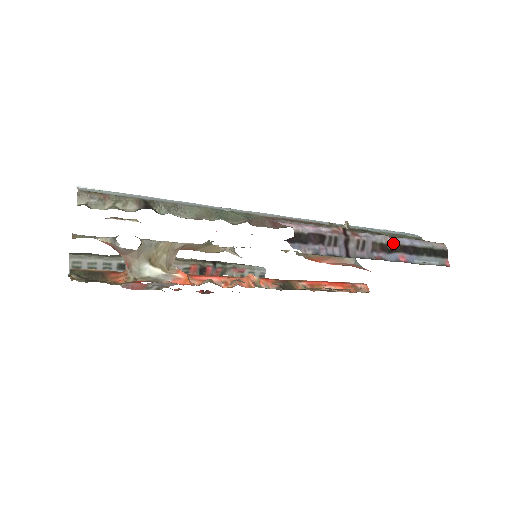
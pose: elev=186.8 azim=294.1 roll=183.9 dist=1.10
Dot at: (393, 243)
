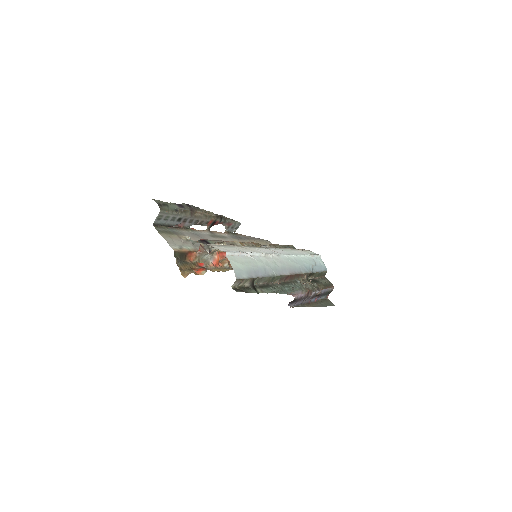
Dot at: (319, 293)
